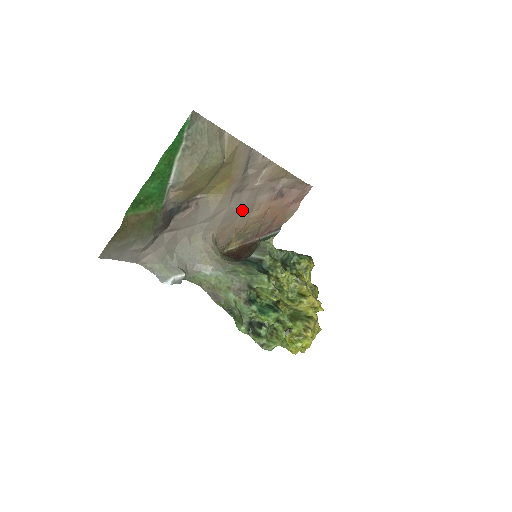
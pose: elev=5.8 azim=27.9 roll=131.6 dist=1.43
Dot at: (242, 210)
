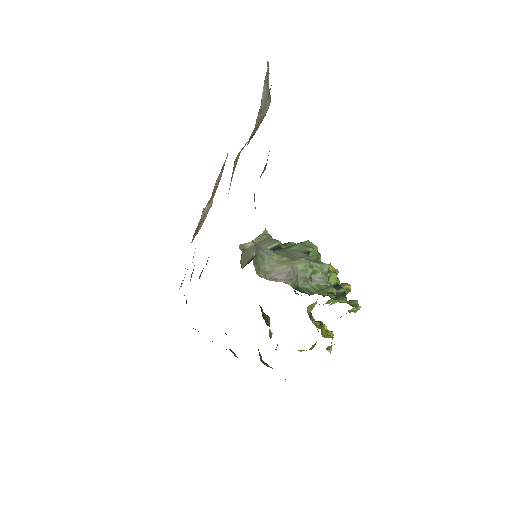
Dot at: occluded
